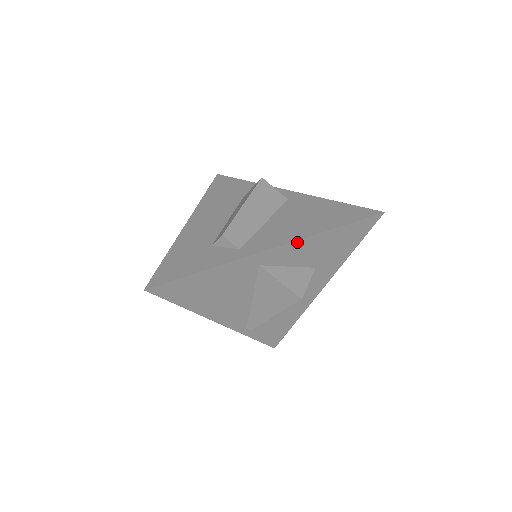
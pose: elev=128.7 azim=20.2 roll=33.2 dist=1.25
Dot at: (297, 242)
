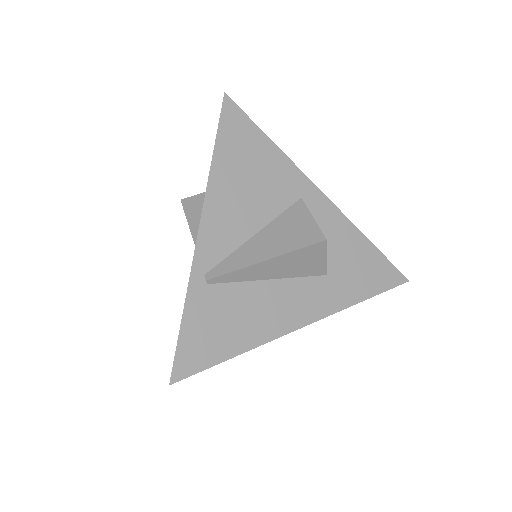
Dot at: (341, 216)
